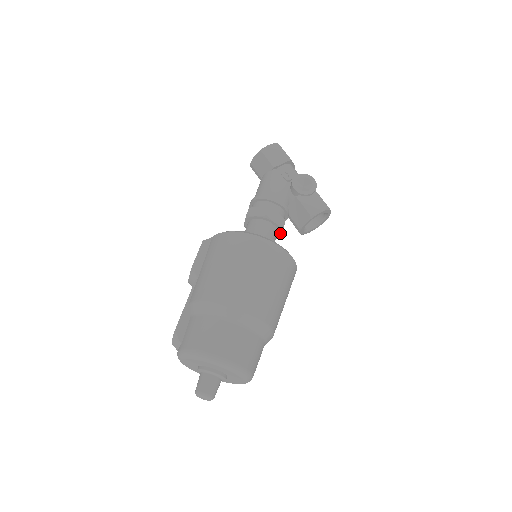
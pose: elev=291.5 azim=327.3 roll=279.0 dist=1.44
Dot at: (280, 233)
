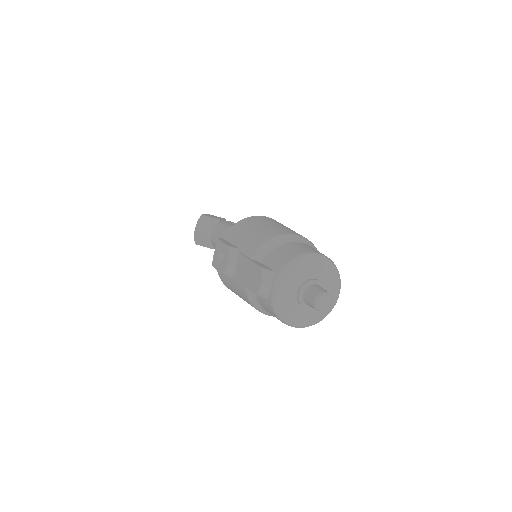
Dot at: occluded
